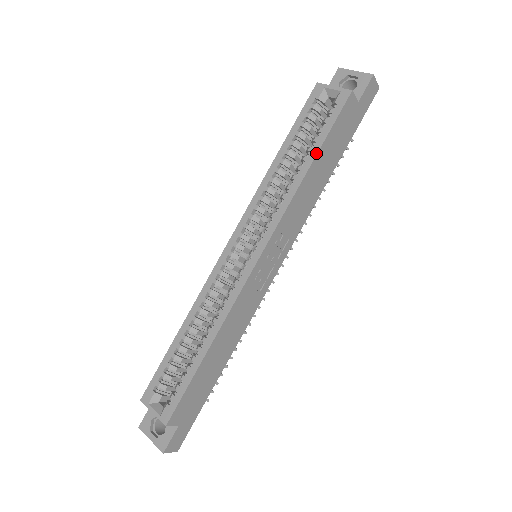
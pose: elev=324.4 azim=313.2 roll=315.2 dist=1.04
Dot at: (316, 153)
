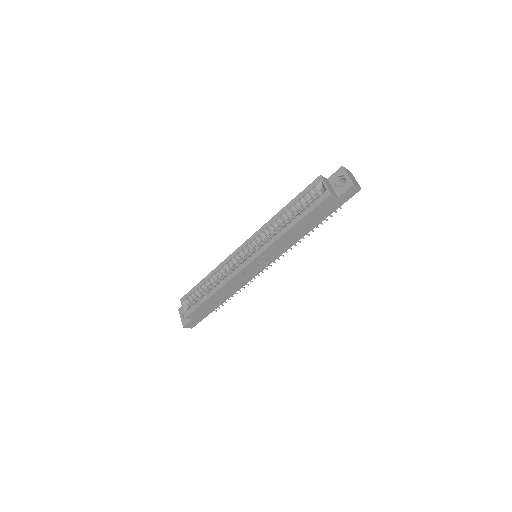
Dot at: (298, 221)
